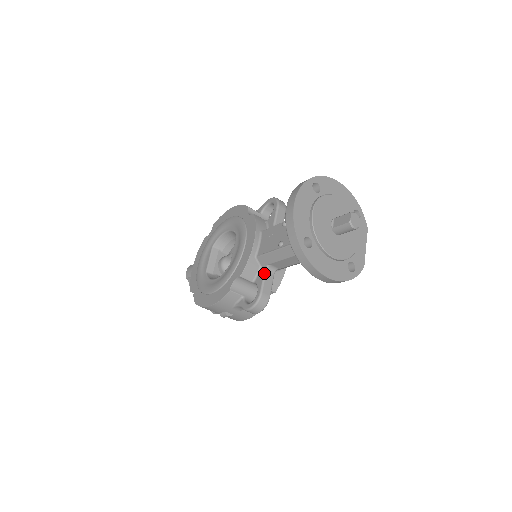
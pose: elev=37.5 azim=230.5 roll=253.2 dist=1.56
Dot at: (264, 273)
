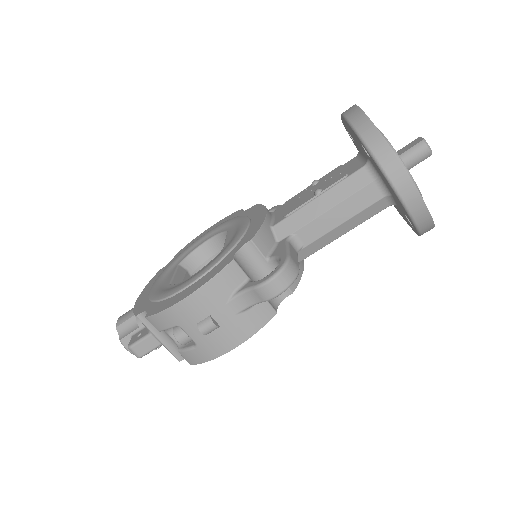
Dot at: (286, 242)
